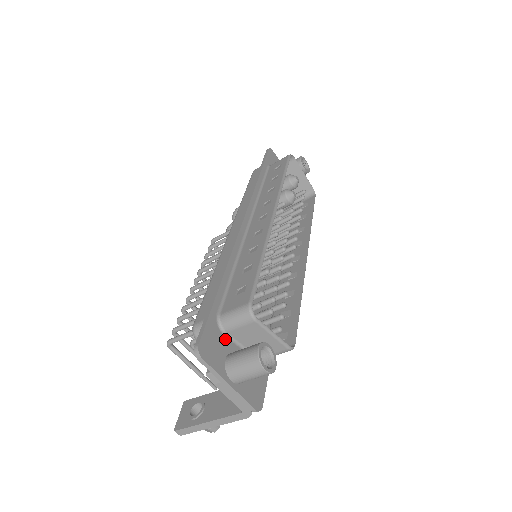
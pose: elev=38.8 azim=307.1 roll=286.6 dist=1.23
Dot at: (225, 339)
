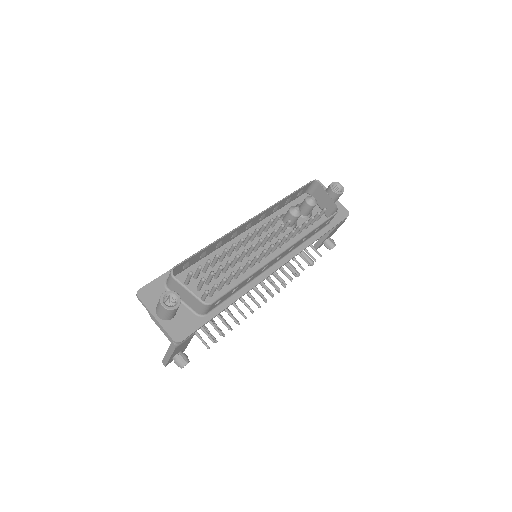
Dot at: occluded
